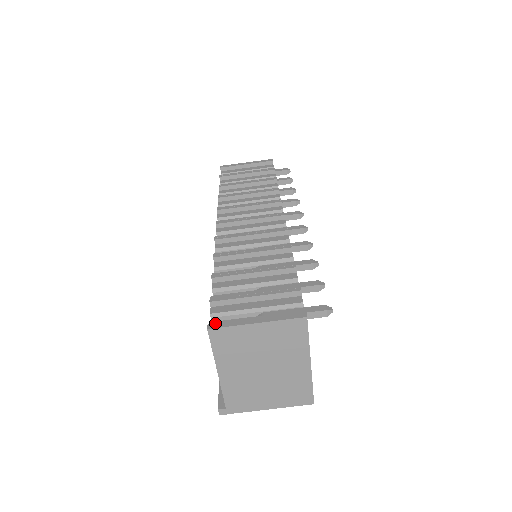
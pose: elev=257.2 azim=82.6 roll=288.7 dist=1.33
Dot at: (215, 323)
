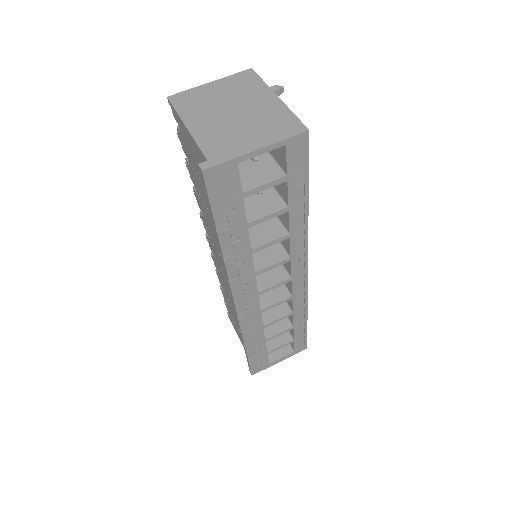
Dot at: occluded
